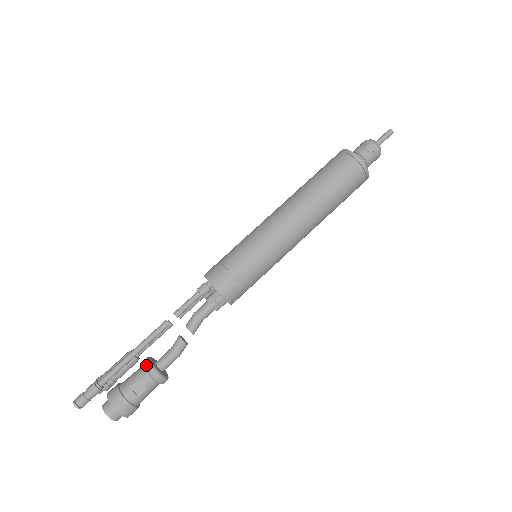
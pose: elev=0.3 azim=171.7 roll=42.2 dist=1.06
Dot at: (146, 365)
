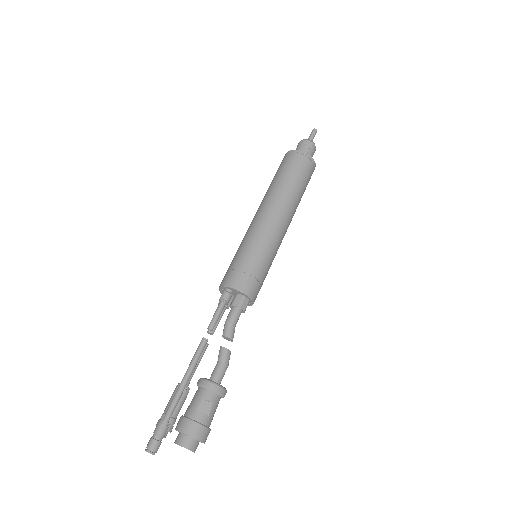
Dot at: (203, 383)
